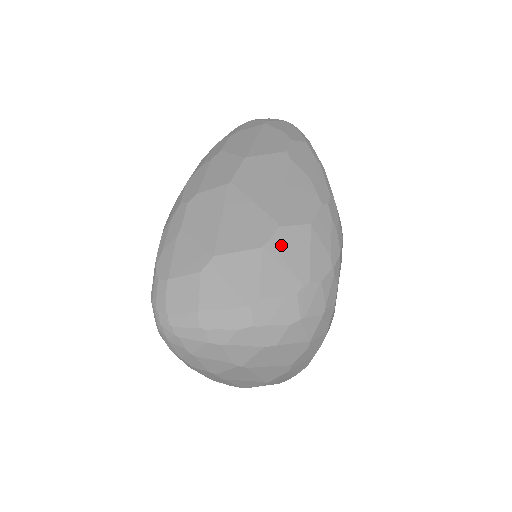
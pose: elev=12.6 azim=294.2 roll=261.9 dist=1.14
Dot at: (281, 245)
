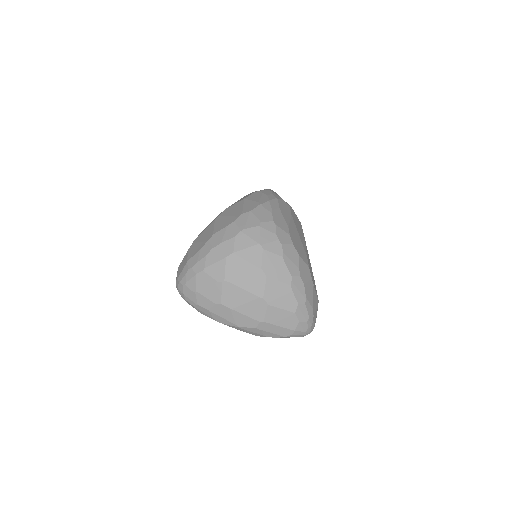
Dot at: (226, 213)
